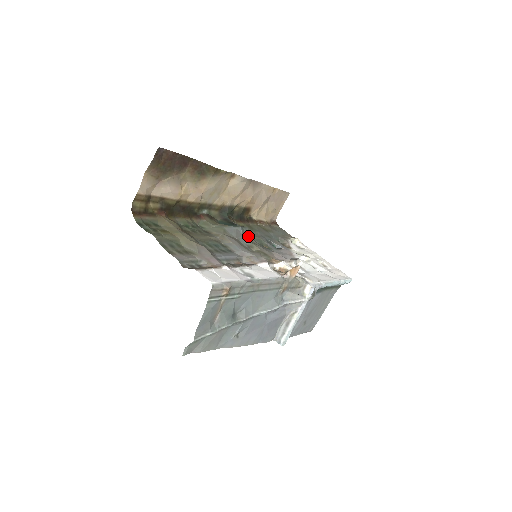
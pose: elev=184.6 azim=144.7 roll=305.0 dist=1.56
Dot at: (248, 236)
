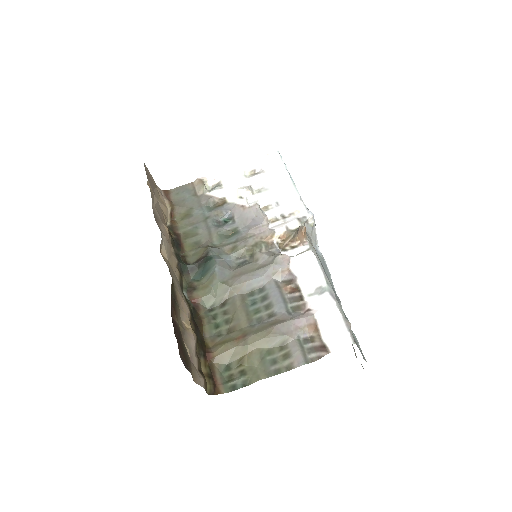
Dot at: (221, 252)
